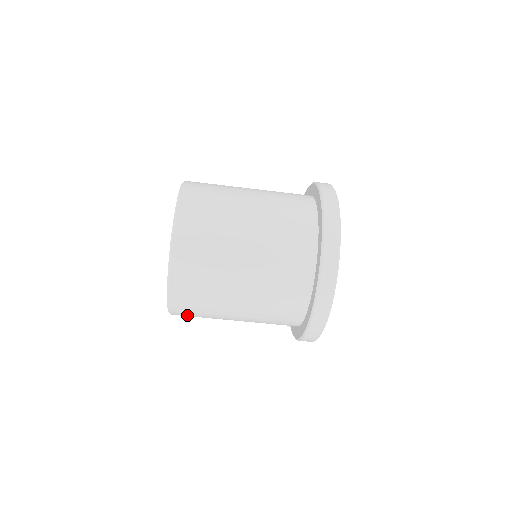
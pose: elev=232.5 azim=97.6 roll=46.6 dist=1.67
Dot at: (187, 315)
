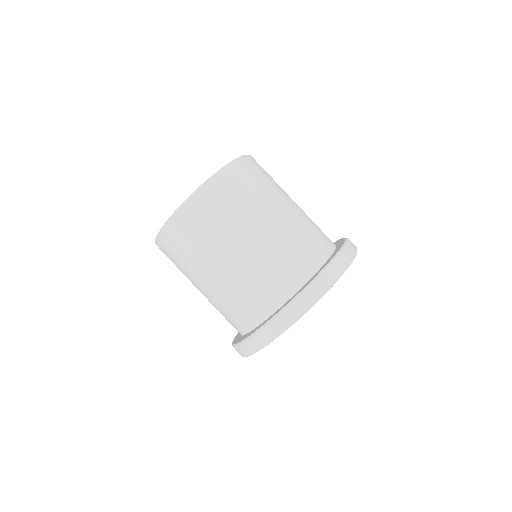
Dot at: (167, 252)
